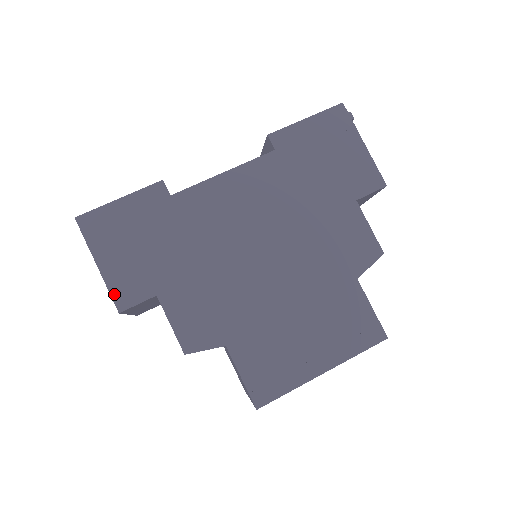
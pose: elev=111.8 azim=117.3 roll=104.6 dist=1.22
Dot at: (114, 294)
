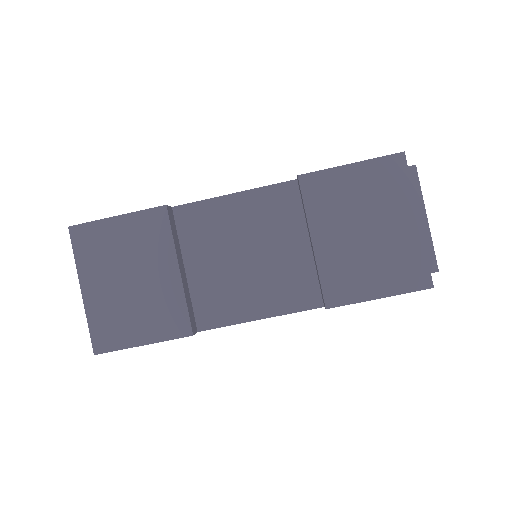
Dot at: occluded
